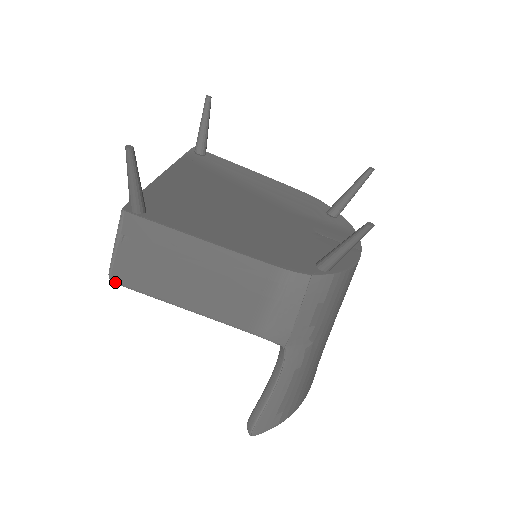
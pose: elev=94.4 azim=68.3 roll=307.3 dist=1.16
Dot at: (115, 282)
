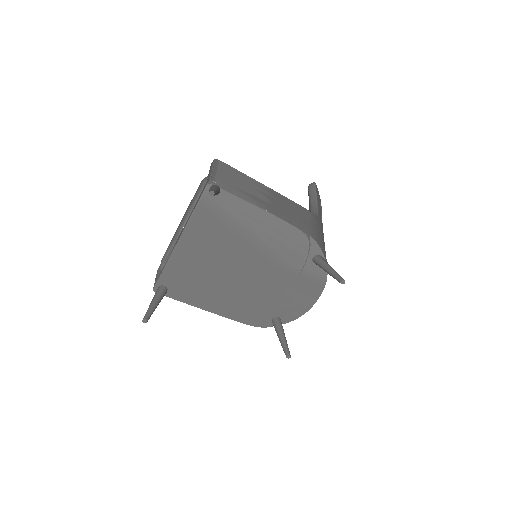
Dot at: occluded
